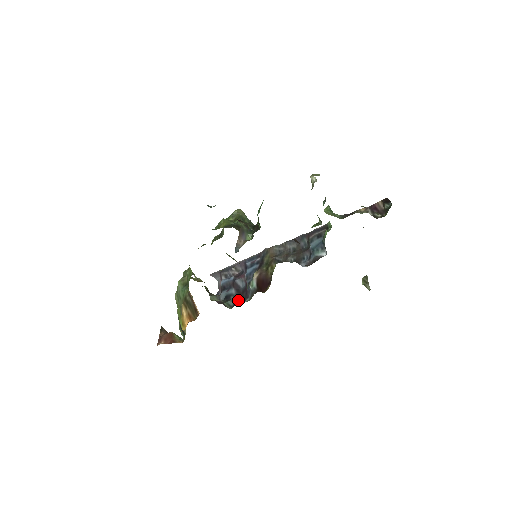
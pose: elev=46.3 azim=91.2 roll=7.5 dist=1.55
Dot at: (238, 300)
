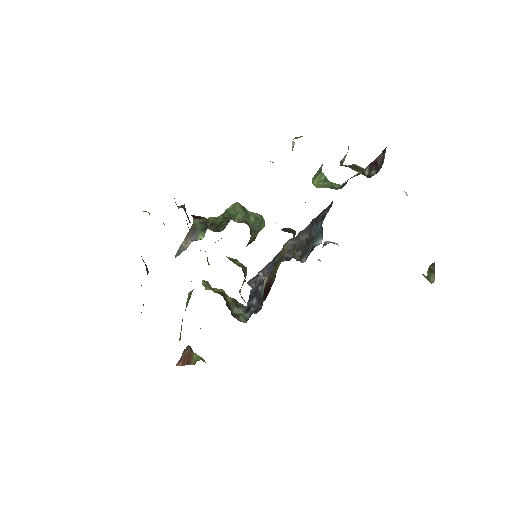
Dot at: (255, 311)
